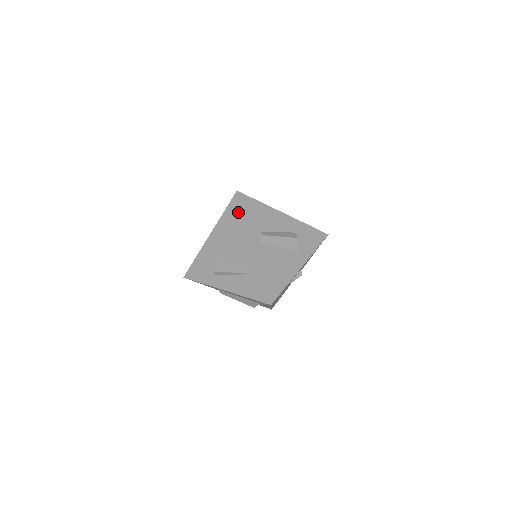
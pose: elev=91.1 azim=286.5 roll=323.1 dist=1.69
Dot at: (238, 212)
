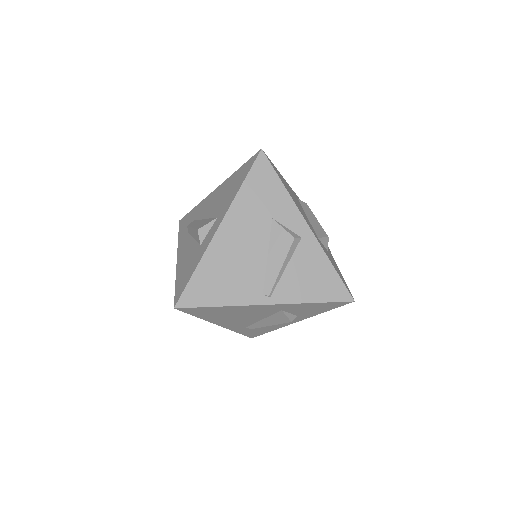
Dot at: occluded
